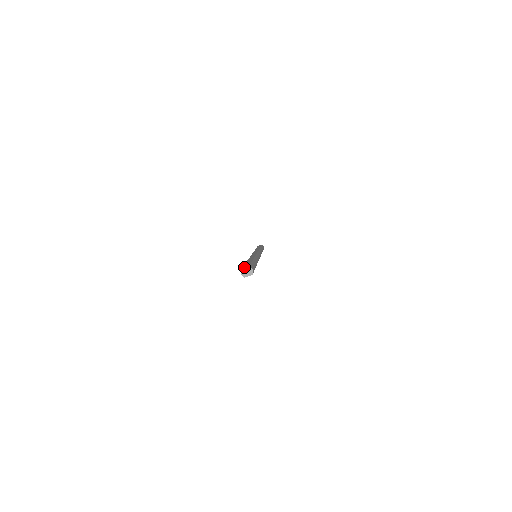
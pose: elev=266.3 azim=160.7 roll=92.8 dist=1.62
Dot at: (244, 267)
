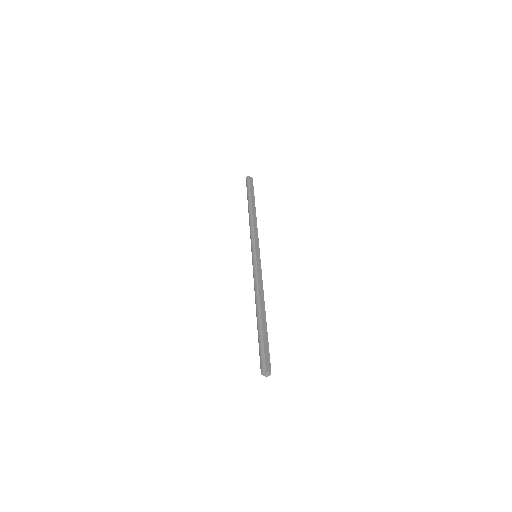
Dot at: (268, 370)
